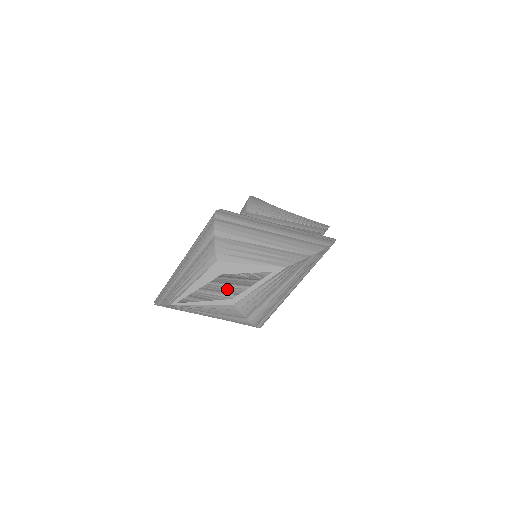
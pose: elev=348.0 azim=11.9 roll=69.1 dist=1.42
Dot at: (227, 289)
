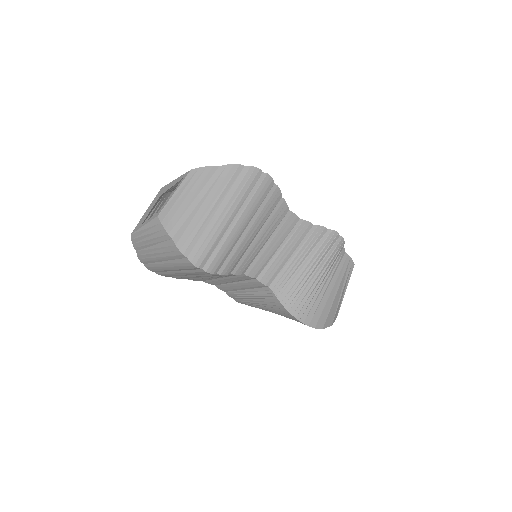
Dot at: occluded
